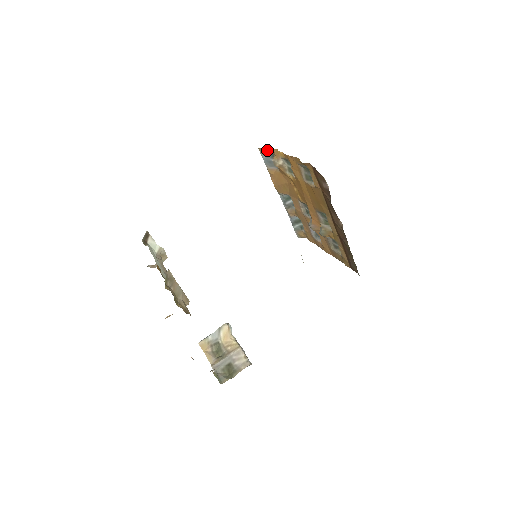
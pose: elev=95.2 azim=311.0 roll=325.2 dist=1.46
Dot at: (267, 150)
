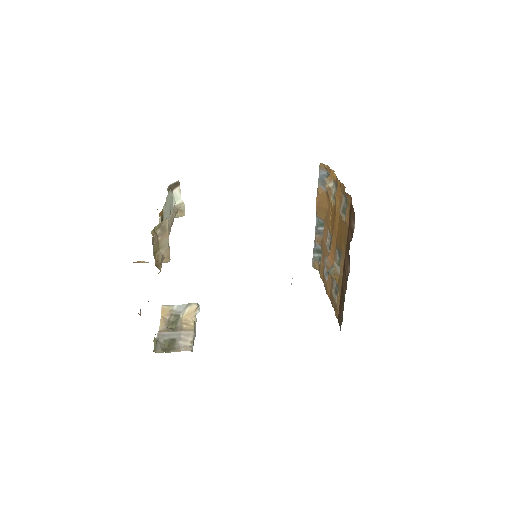
Dot at: (326, 168)
